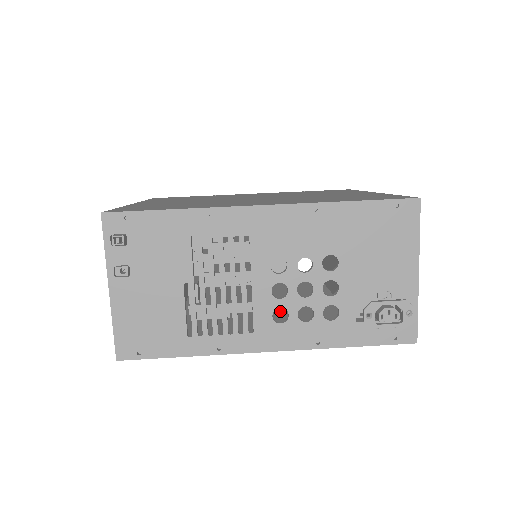
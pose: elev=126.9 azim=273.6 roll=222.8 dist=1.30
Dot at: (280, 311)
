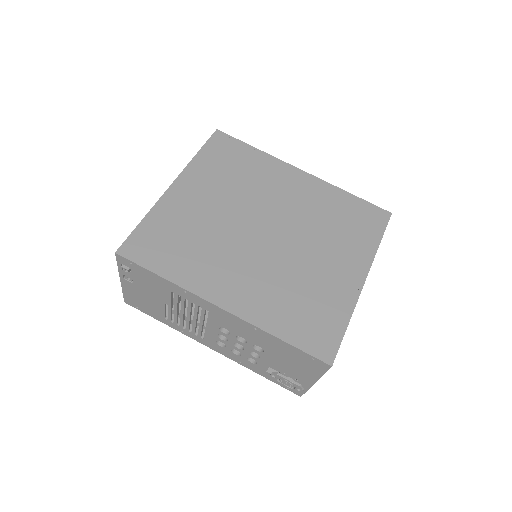
Dot at: occluded
